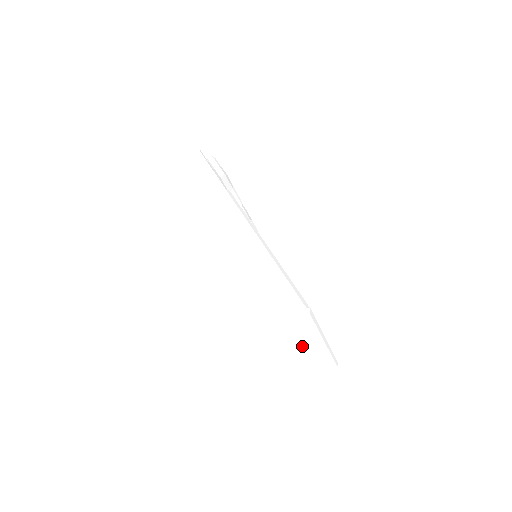
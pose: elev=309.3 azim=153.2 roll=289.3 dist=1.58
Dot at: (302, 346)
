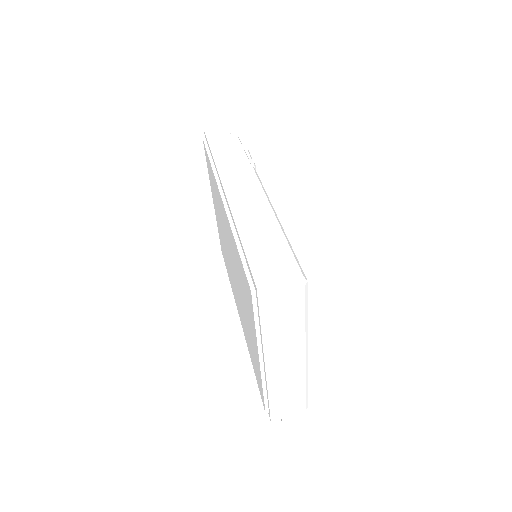
Dot at: (280, 340)
